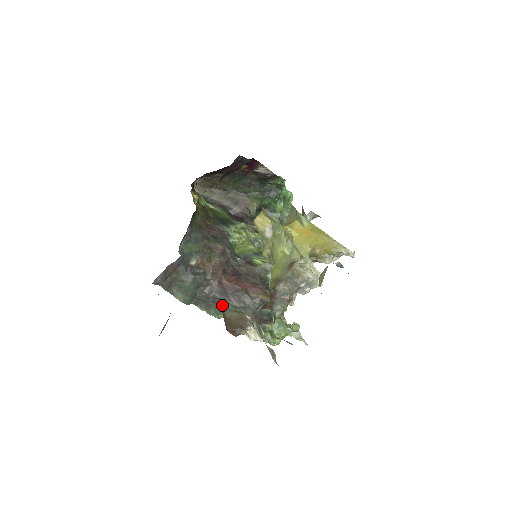
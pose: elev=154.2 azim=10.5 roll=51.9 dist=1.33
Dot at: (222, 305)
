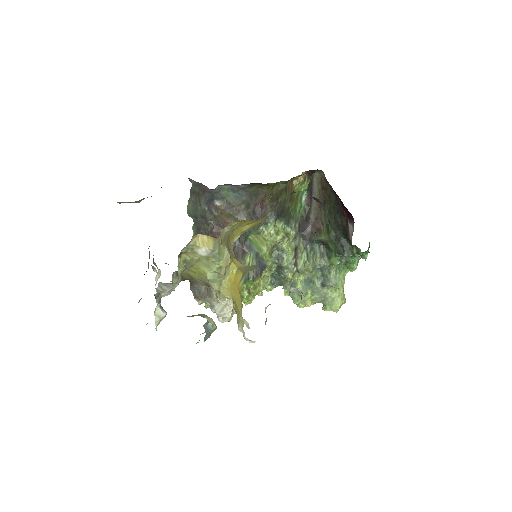
Dot at: occluded
